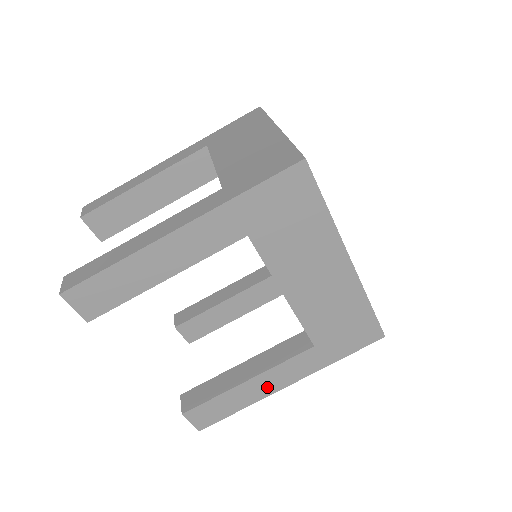
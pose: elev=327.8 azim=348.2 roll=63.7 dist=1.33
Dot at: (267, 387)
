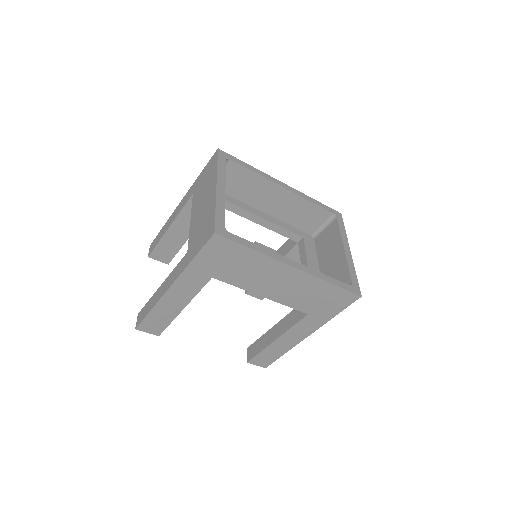
Dot at: (292, 340)
